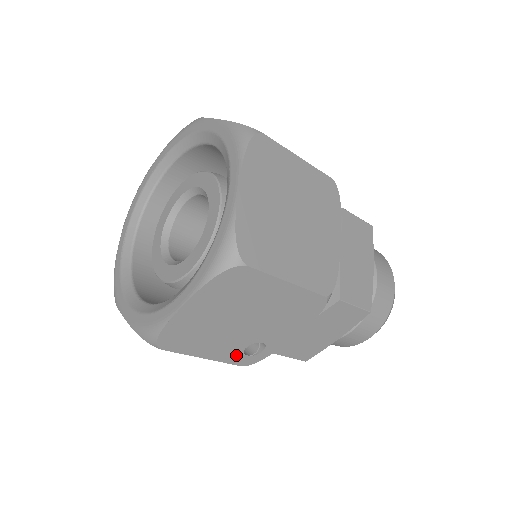
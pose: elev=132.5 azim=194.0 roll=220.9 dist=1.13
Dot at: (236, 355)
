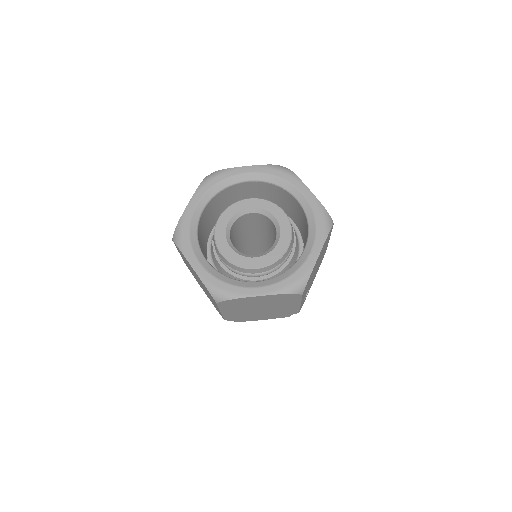
Dot at: (303, 301)
